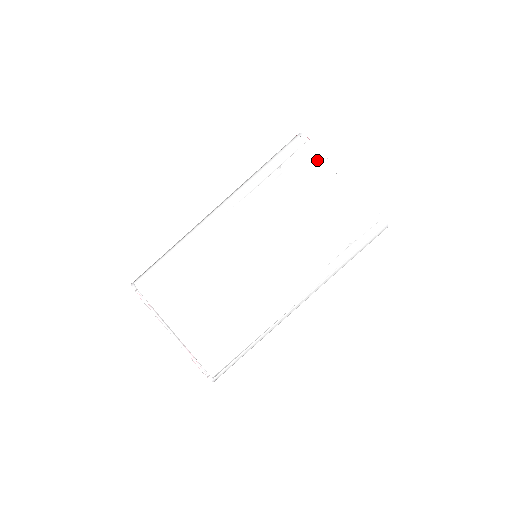
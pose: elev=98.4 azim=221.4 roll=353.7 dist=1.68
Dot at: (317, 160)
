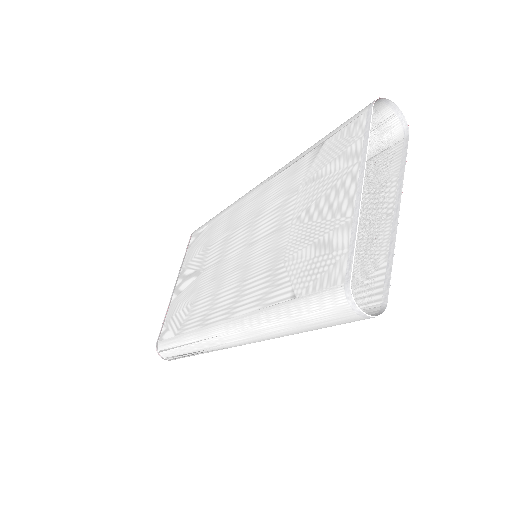
Dot at: (357, 143)
